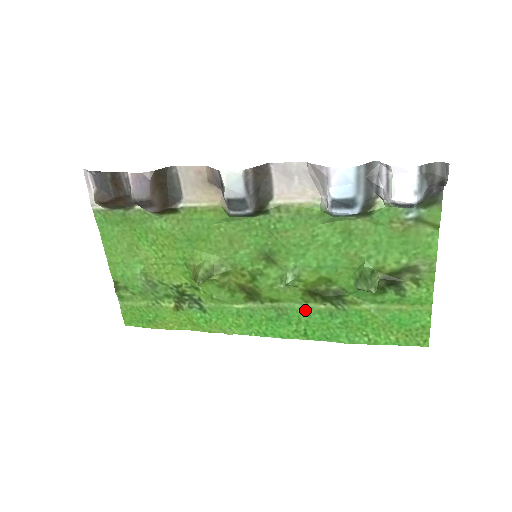
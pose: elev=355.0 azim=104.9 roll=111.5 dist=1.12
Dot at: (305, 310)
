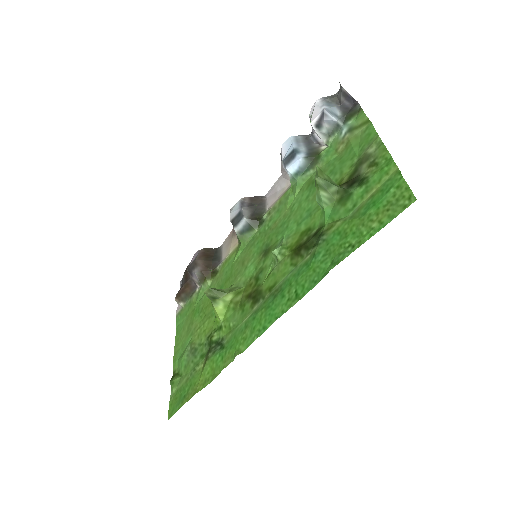
Dot at: (295, 273)
